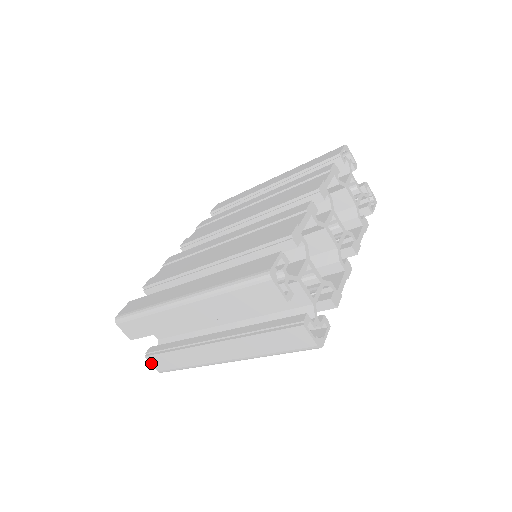
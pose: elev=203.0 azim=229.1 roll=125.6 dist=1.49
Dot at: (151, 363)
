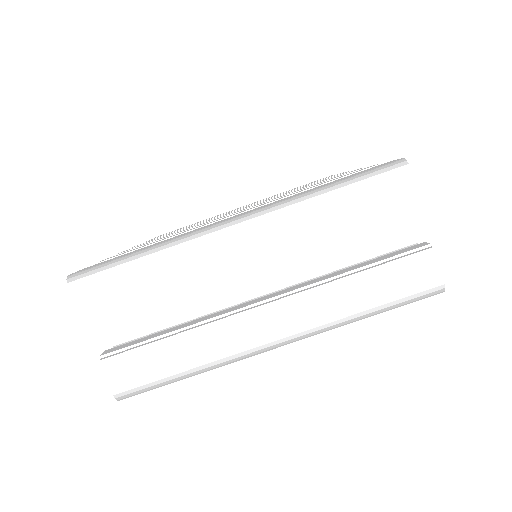
Dot at: (107, 376)
